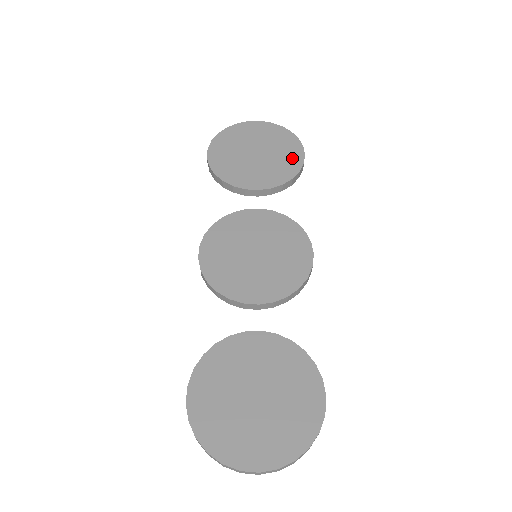
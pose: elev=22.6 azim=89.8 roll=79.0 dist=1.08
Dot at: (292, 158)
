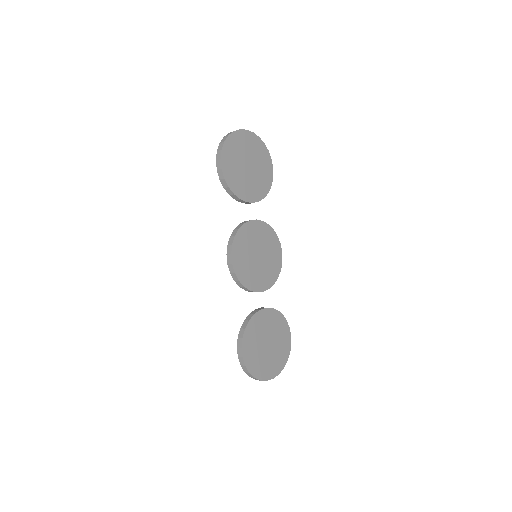
Dot at: (268, 172)
